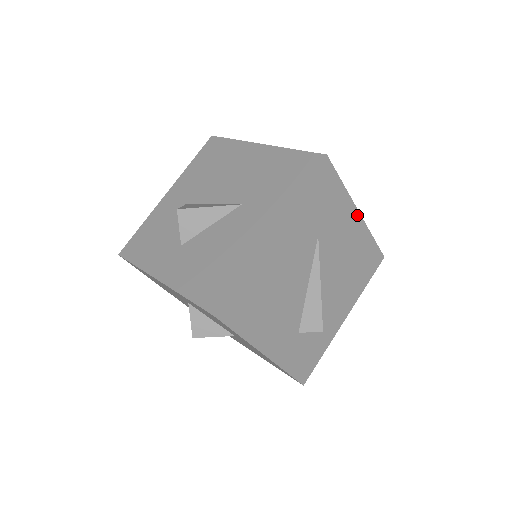
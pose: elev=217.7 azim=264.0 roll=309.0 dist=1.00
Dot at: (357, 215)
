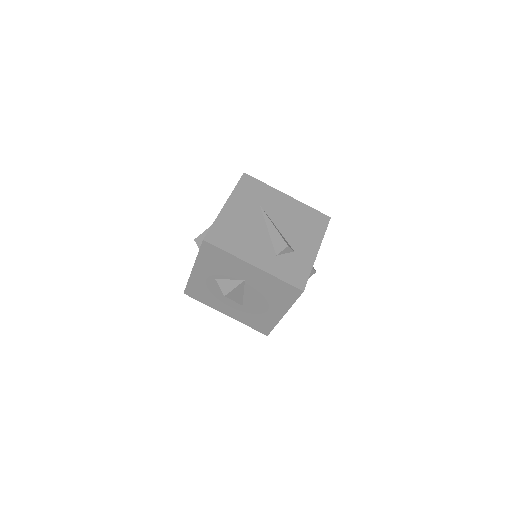
Dot at: (286, 196)
